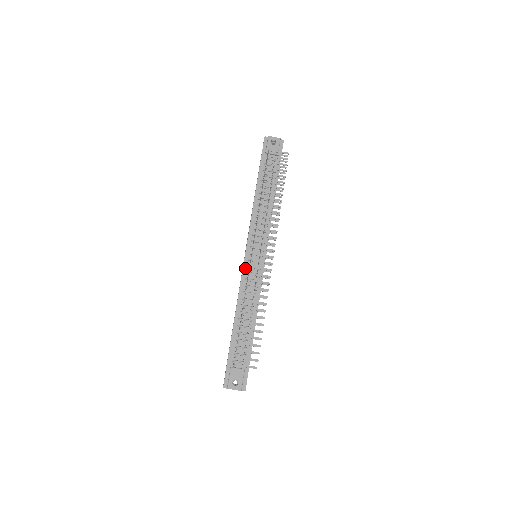
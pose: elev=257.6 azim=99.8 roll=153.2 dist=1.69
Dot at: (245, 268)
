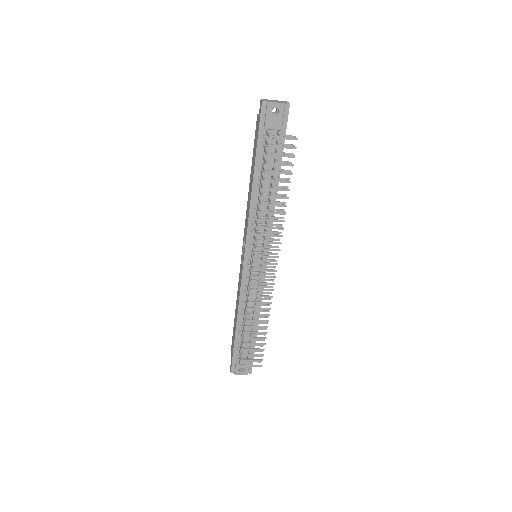
Dot at: (244, 274)
